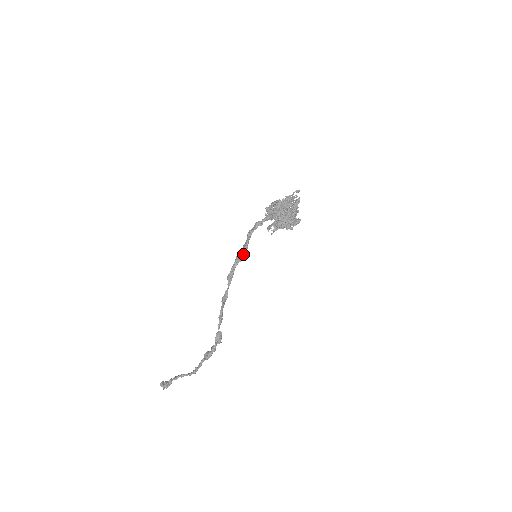
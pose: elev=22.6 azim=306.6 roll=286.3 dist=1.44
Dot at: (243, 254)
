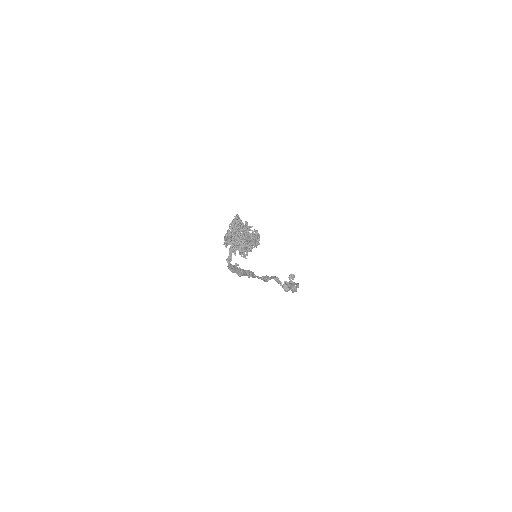
Dot at: (241, 275)
